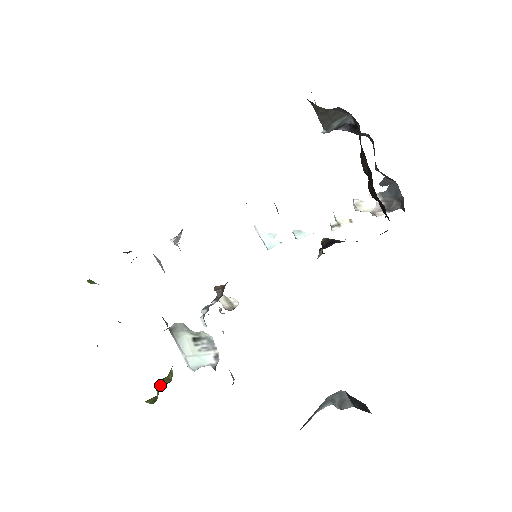
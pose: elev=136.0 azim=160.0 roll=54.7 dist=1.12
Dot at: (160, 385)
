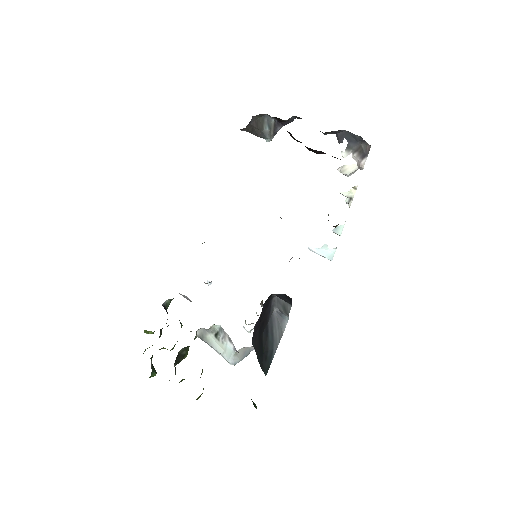
Dot at: occluded
